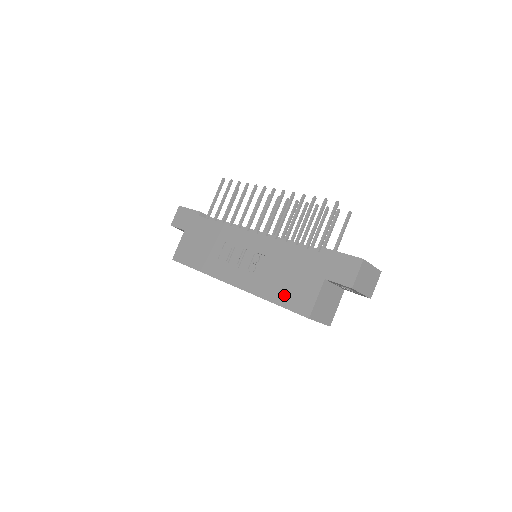
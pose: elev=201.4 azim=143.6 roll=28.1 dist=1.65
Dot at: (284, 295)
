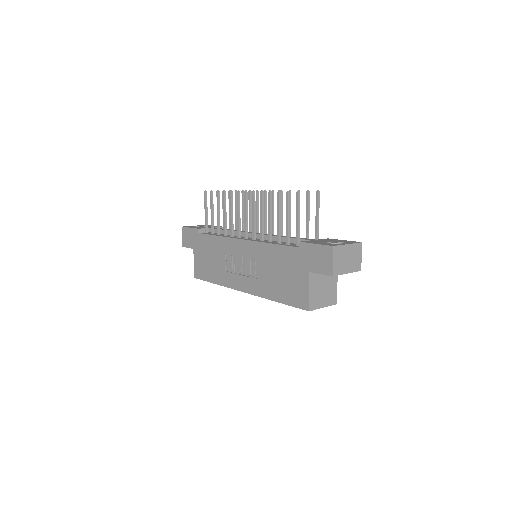
Dot at: (284, 293)
